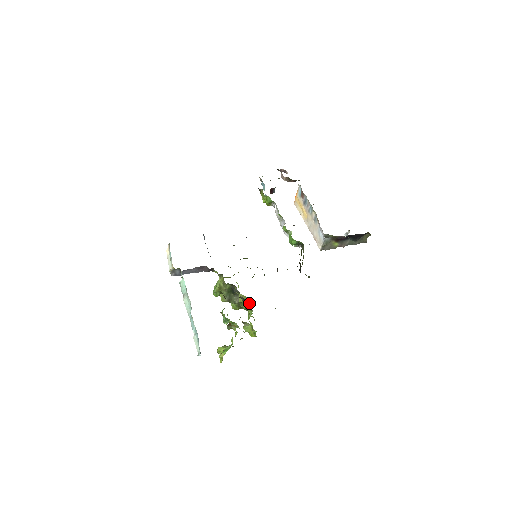
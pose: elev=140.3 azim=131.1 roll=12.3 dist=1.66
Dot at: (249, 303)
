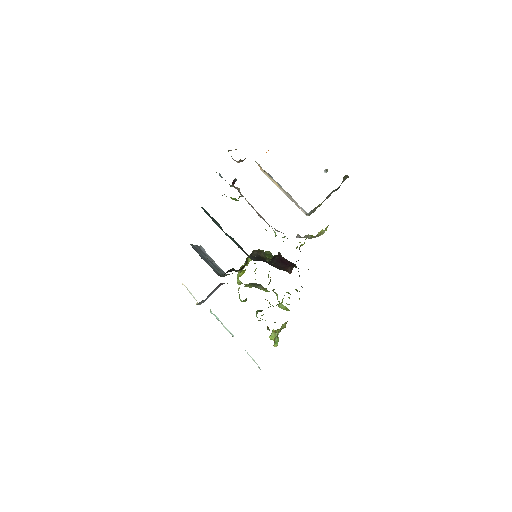
Dot at: occluded
